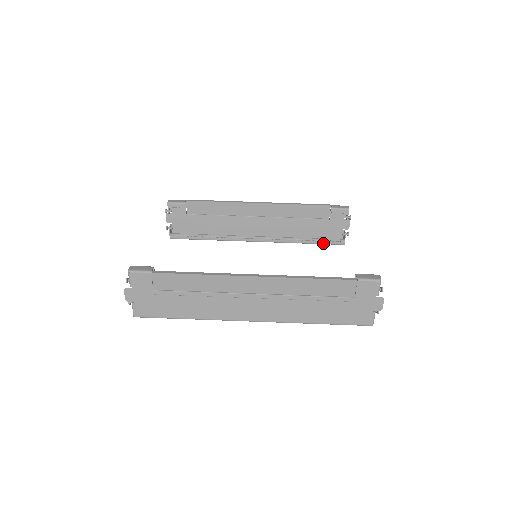
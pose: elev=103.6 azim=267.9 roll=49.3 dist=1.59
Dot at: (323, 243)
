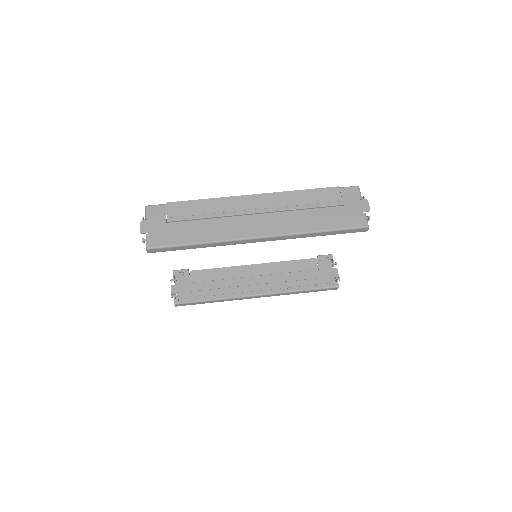
Dot at: (319, 288)
